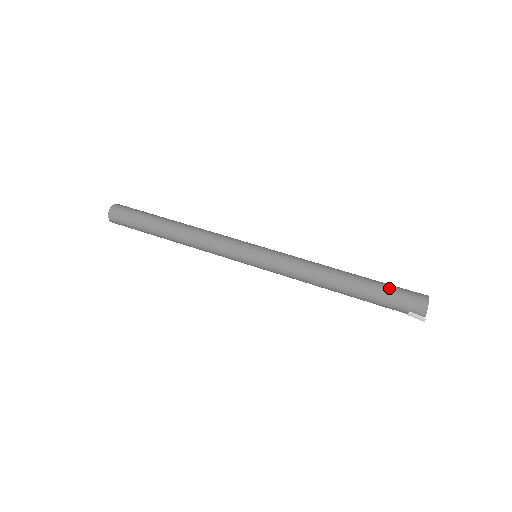
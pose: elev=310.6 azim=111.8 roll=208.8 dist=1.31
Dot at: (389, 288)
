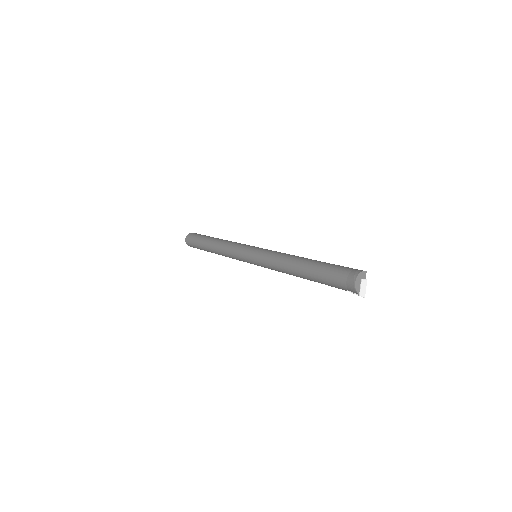
Dot at: (328, 270)
